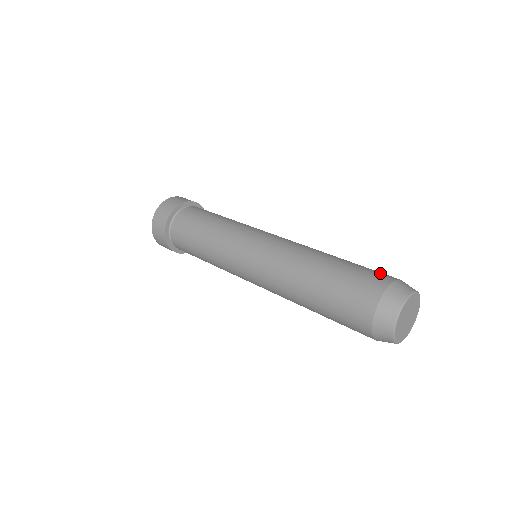
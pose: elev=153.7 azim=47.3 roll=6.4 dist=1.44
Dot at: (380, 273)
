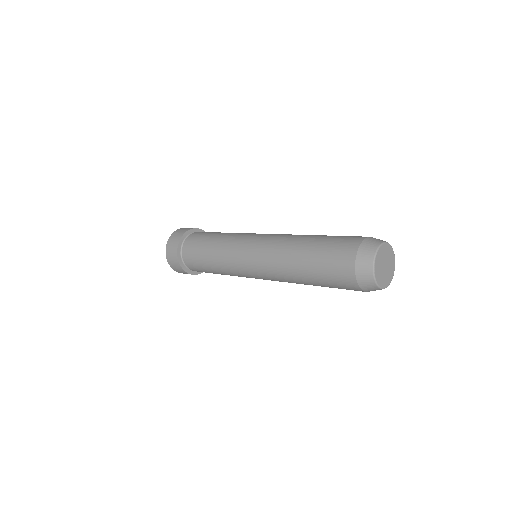
Dot at: (351, 238)
